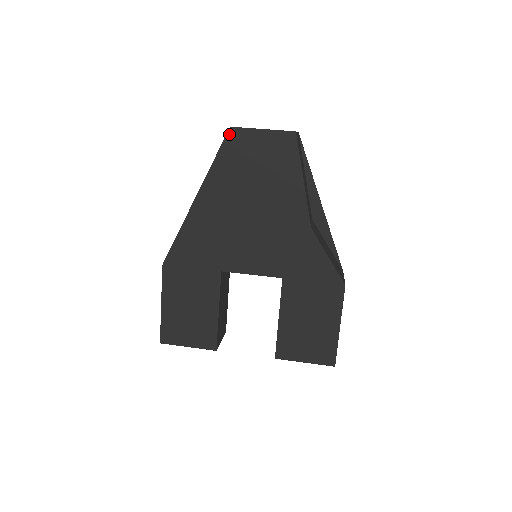
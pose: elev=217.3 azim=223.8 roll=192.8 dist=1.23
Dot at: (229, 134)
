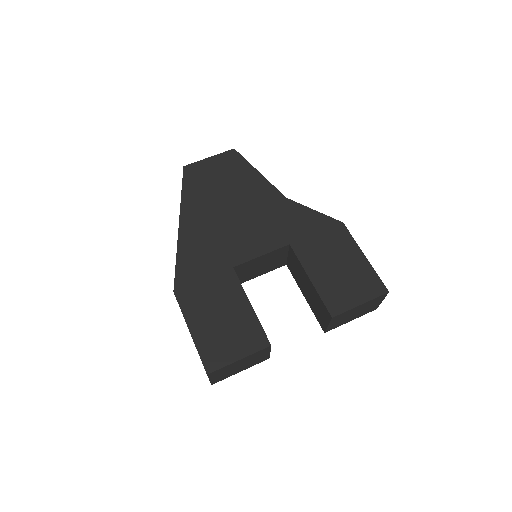
Dot at: (185, 171)
